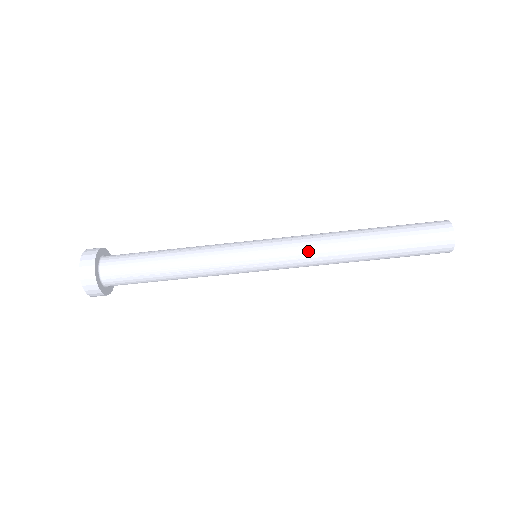
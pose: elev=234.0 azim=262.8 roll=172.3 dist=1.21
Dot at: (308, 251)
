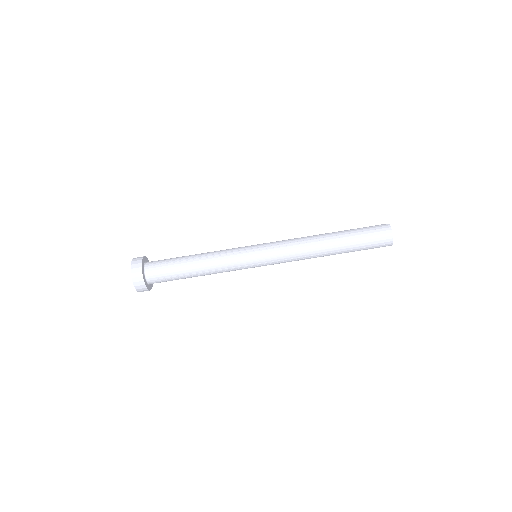
Dot at: (291, 240)
